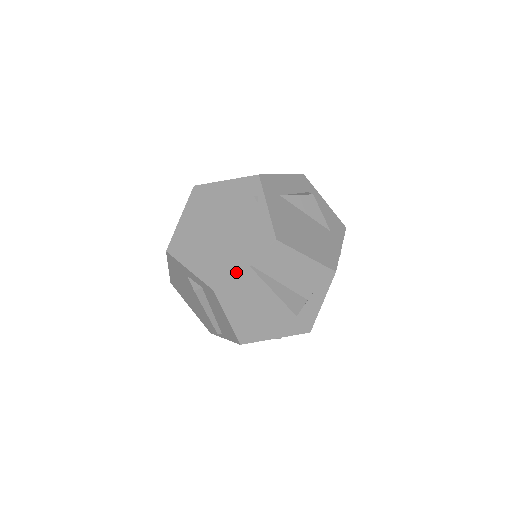
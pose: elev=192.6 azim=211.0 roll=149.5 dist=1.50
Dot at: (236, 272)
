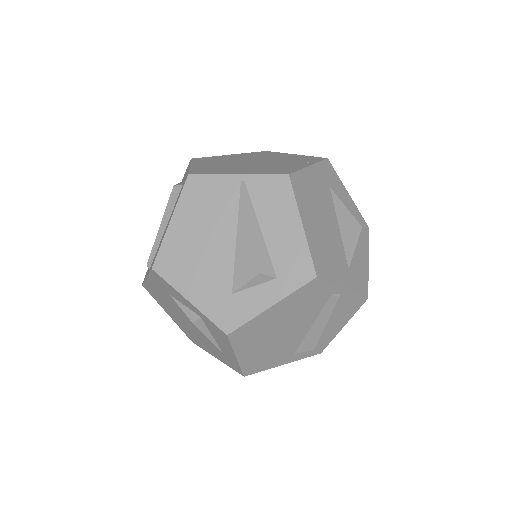
Dot at: (224, 175)
